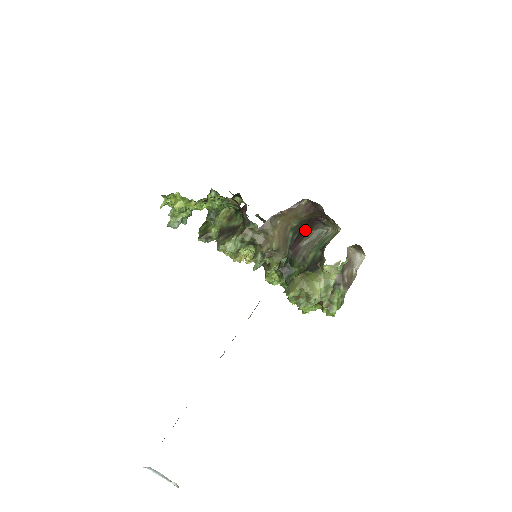
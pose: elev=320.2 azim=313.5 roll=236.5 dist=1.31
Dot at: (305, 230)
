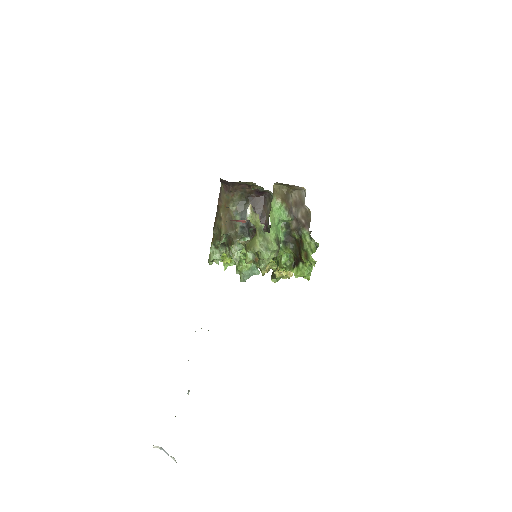
Dot at: (260, 208)
